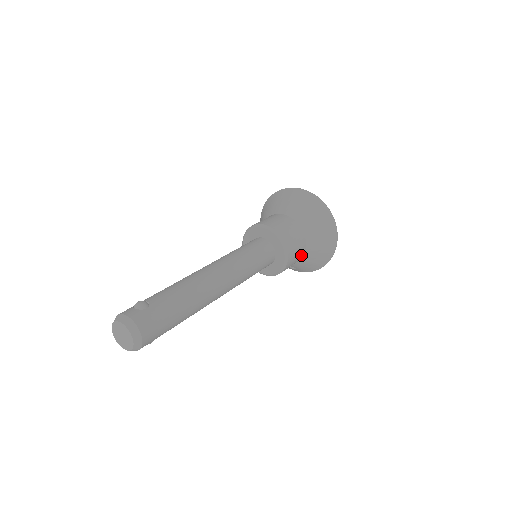
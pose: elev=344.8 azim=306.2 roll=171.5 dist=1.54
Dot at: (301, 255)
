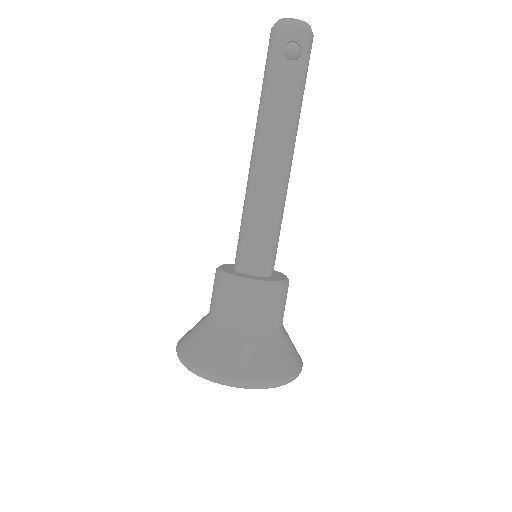
Dot at: (281, 320)
